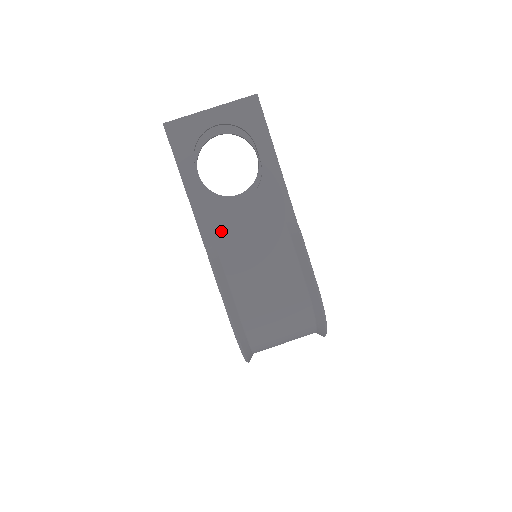
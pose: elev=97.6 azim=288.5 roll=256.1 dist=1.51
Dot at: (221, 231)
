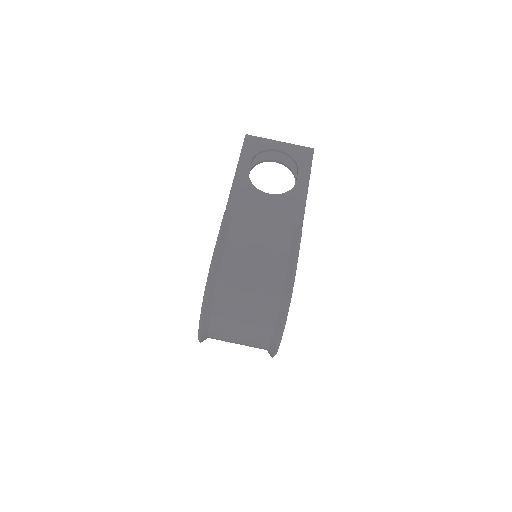
Dot at: (244, 203)
